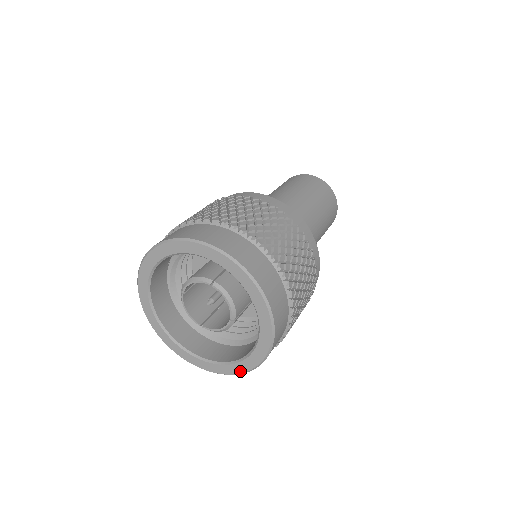
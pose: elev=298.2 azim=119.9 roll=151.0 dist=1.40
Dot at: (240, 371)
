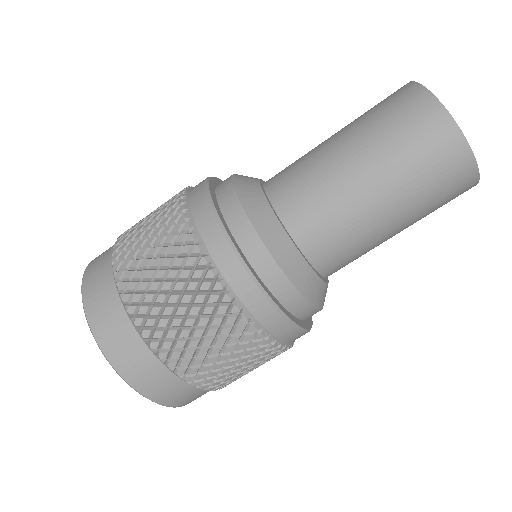
Dot at: occluded
